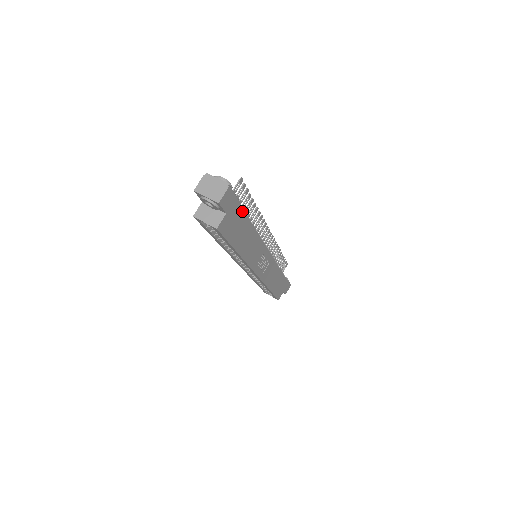
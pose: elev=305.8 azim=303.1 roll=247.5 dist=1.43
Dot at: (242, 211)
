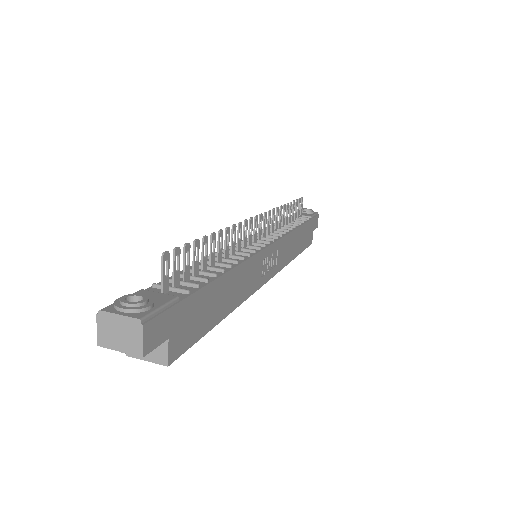
Dot at: (194, 295)
